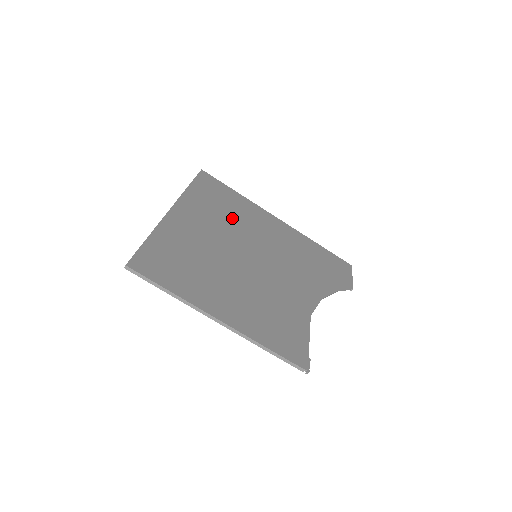
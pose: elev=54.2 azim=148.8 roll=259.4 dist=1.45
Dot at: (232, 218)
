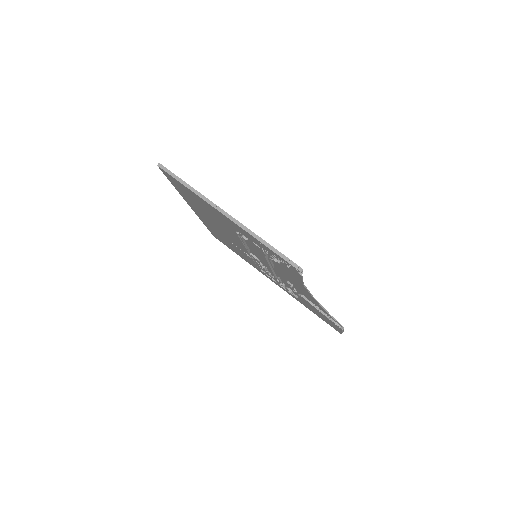
Dot at: occluded
